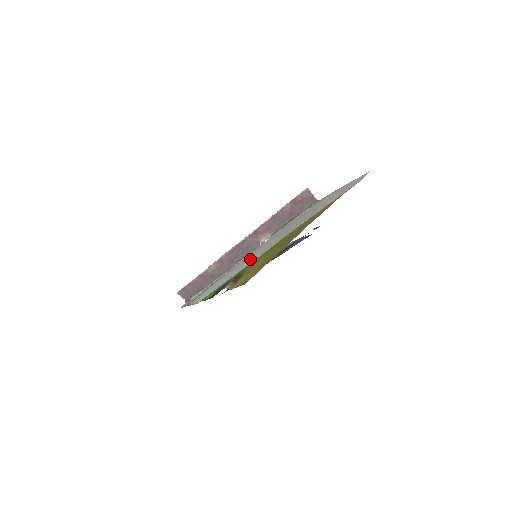
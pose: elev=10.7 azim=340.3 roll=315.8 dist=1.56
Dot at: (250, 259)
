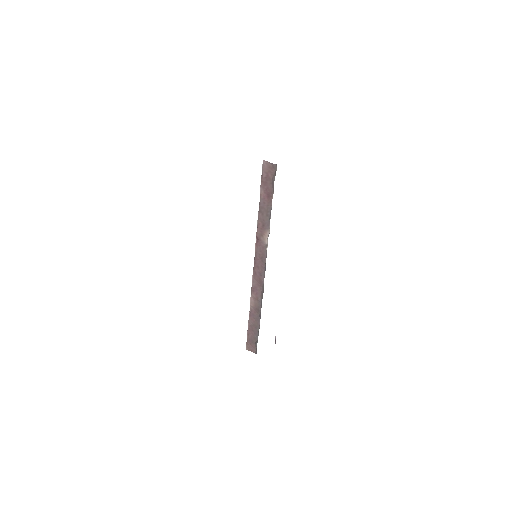
Dot at: occluded
